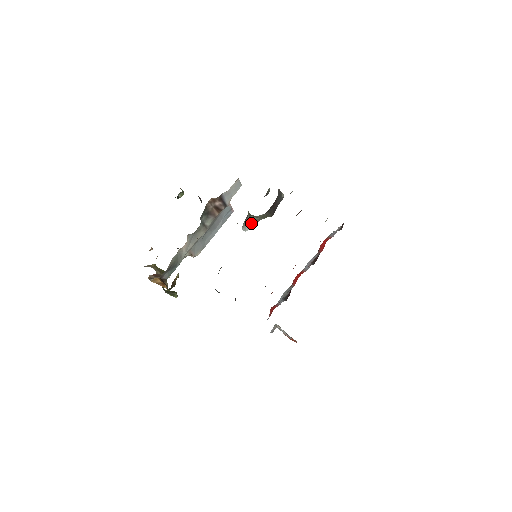
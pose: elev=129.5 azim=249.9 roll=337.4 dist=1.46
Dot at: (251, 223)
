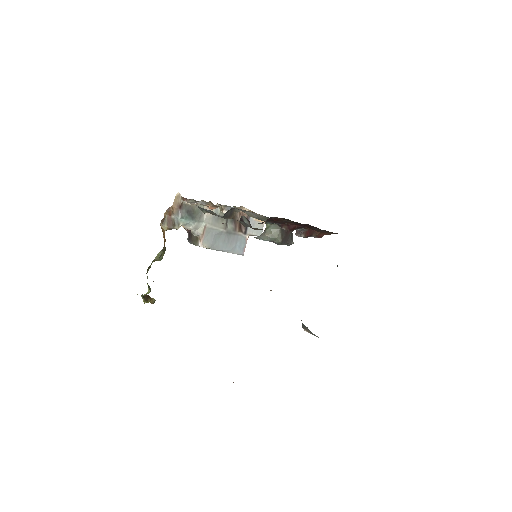
Dot at: (263, 236)
